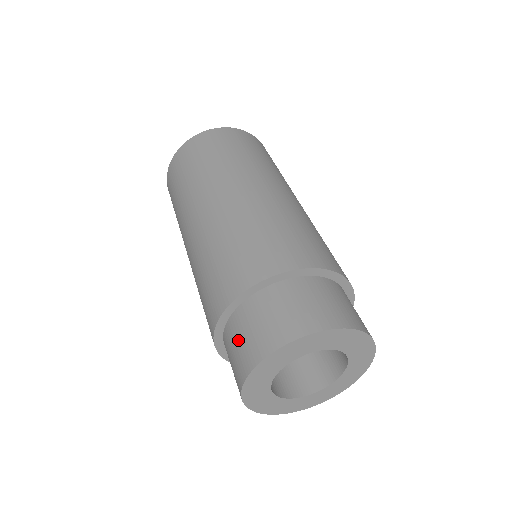
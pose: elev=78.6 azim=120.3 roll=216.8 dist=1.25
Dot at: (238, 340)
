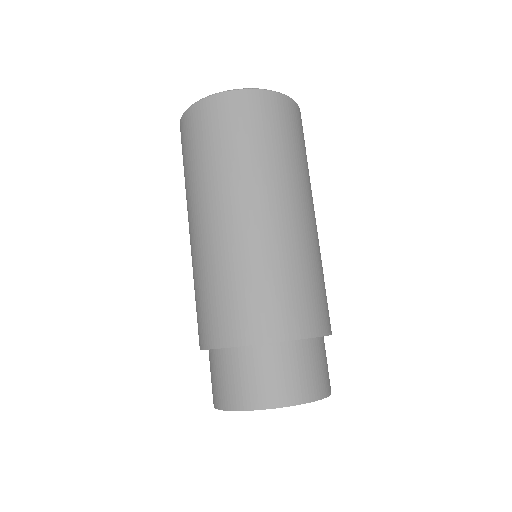
Dot at: (223, 376)
